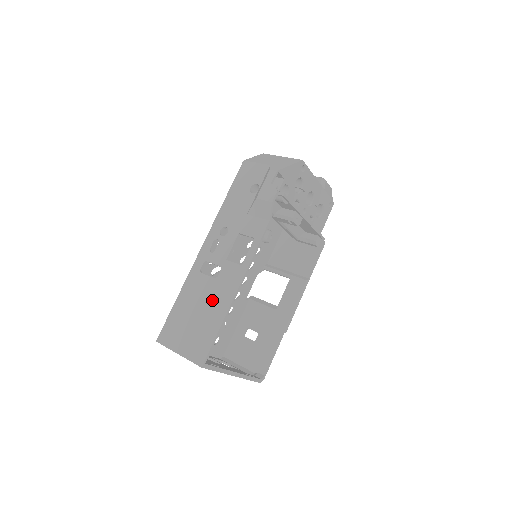
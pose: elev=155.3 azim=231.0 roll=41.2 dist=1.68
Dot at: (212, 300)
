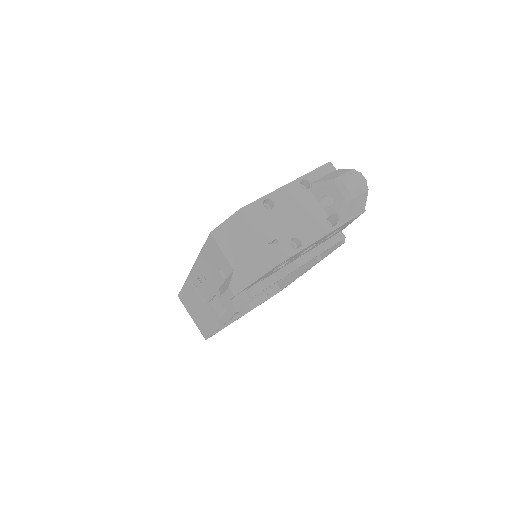
Dot at: (205, 315)
